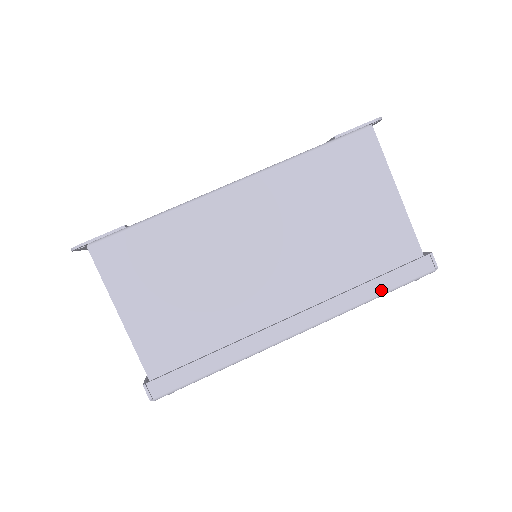
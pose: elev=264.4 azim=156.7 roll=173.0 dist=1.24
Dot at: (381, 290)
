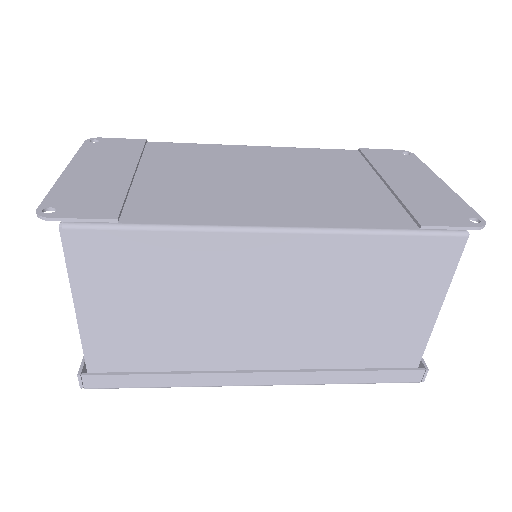
Dot at: (360, 380)
